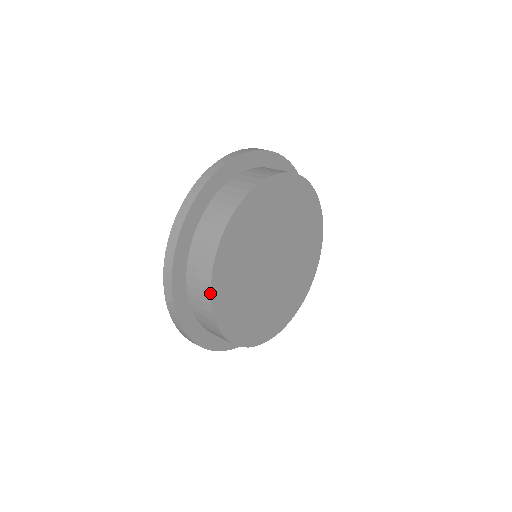
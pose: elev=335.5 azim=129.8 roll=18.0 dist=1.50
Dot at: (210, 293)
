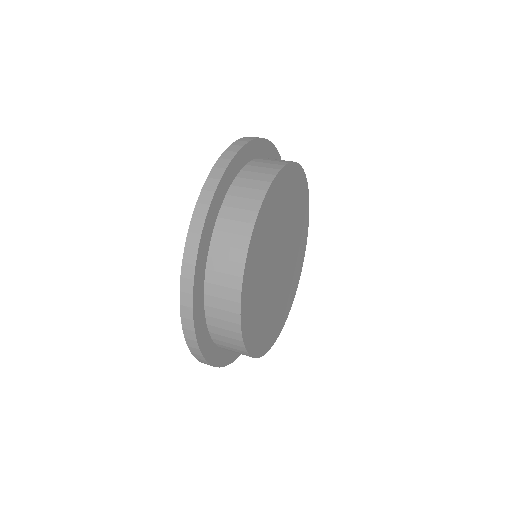
Dot at: (240, 323)
